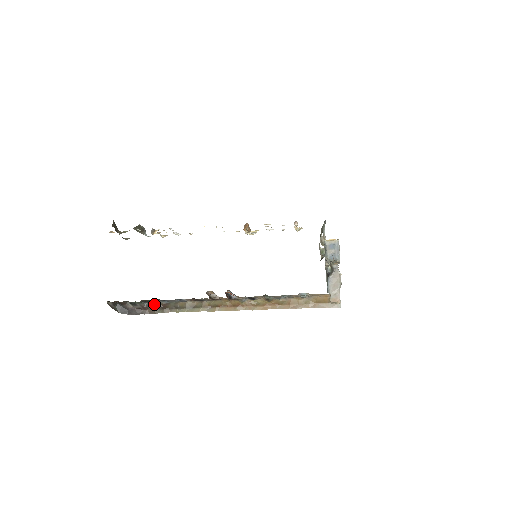
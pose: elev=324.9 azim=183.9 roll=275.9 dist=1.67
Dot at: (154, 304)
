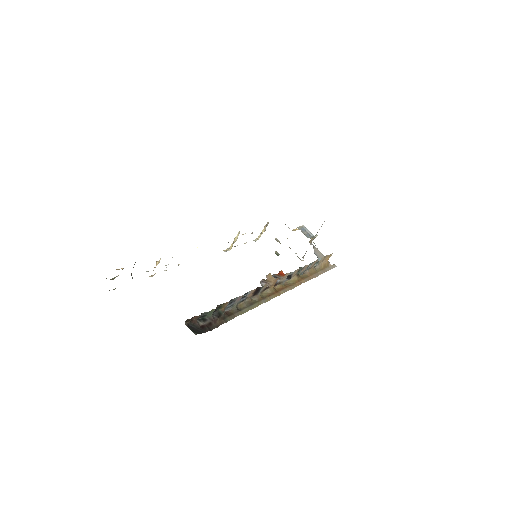
Dot at: (220, 313)
